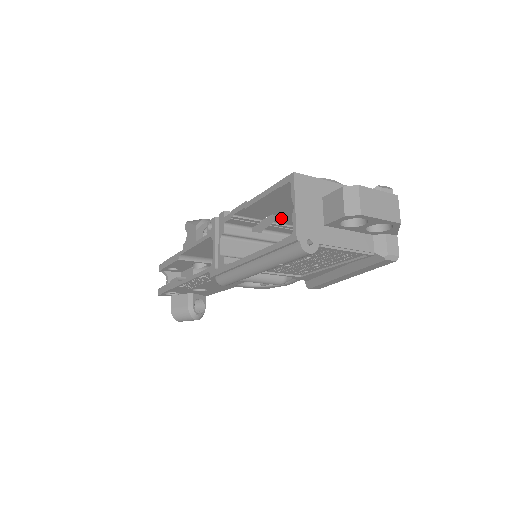
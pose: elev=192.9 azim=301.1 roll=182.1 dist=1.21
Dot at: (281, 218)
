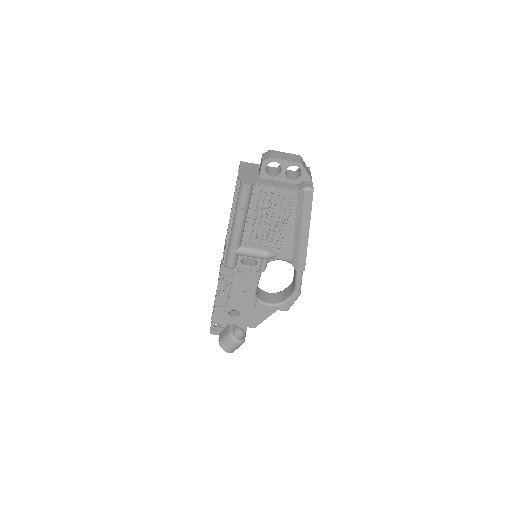
Dot at: occluded
